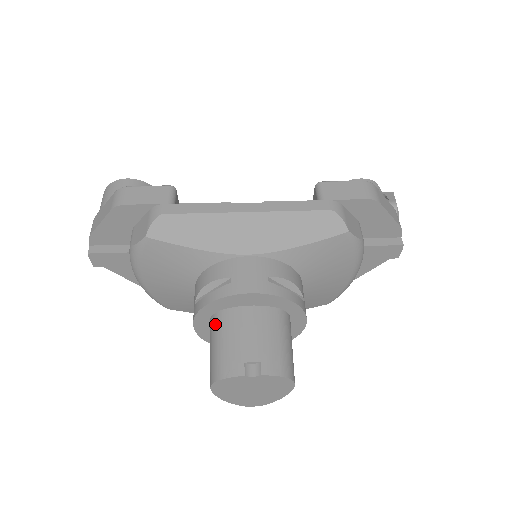
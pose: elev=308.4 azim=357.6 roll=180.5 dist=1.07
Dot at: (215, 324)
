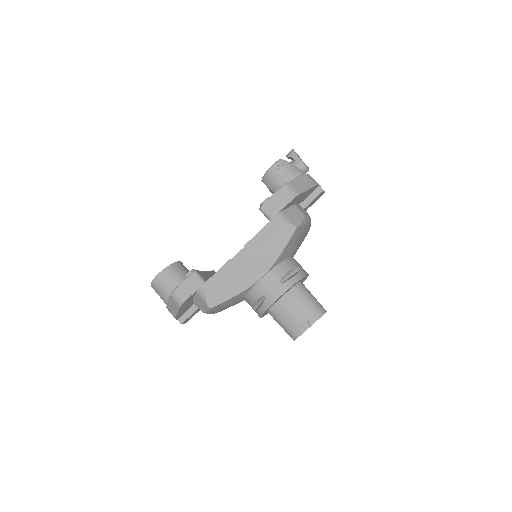
Dot at: (273, 315)
